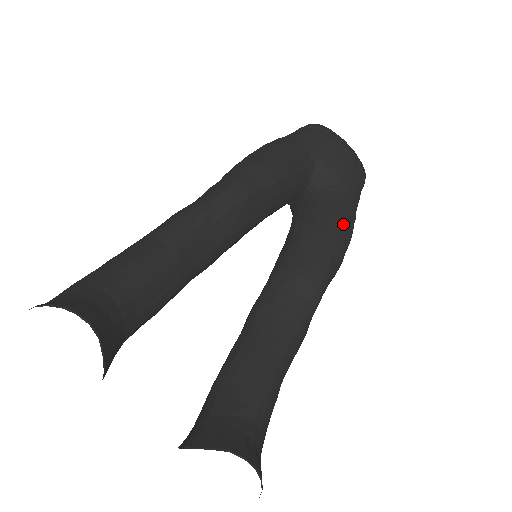
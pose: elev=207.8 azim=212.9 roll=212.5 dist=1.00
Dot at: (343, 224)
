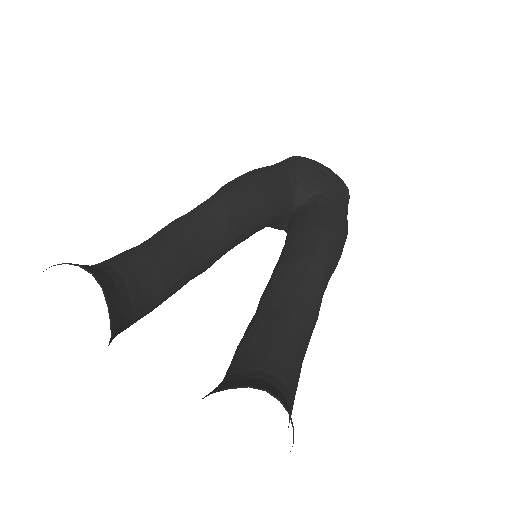
Dot at: (333, 219)
